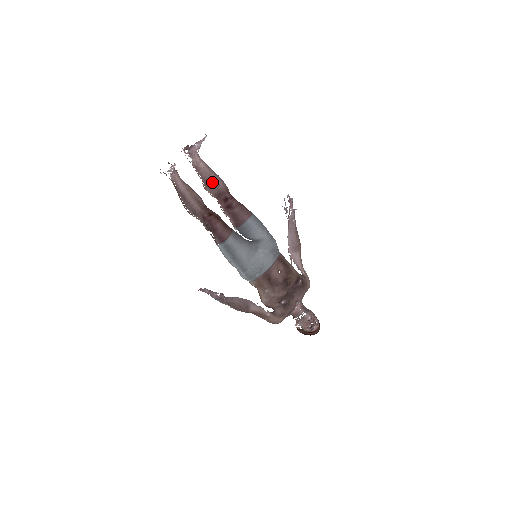
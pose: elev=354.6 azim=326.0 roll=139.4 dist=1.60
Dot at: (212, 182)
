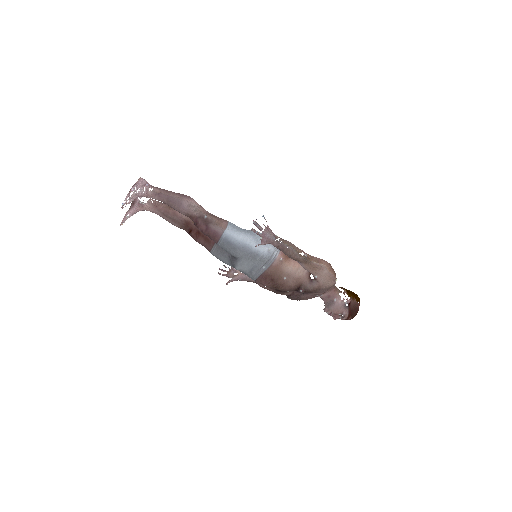
Dot at: (175, 209)
